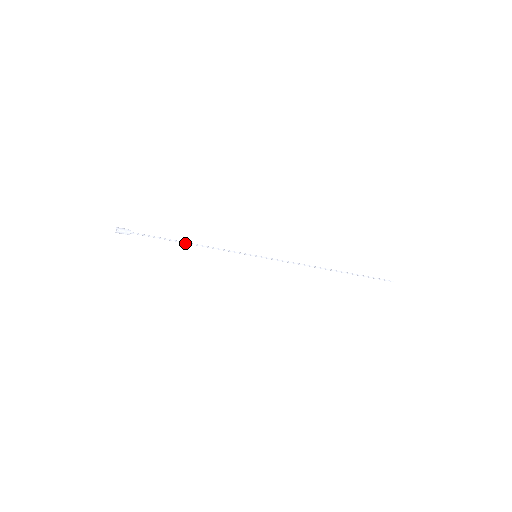
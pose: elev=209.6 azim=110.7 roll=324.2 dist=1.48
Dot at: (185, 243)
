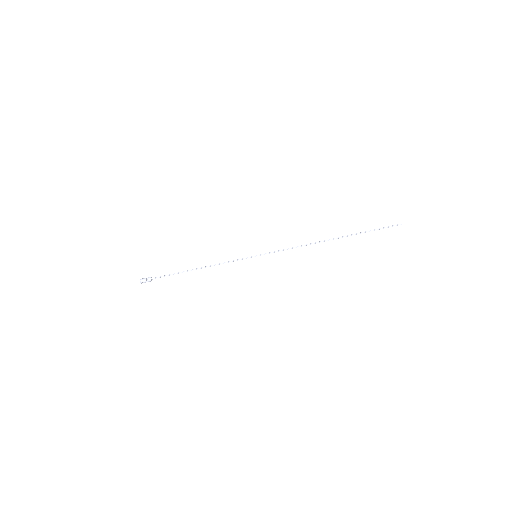
Dot at: occluded
